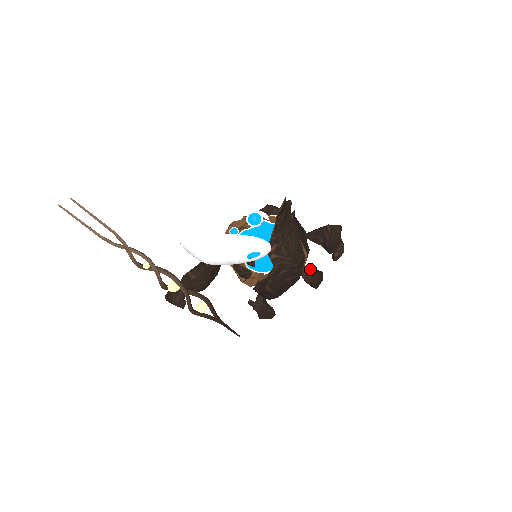
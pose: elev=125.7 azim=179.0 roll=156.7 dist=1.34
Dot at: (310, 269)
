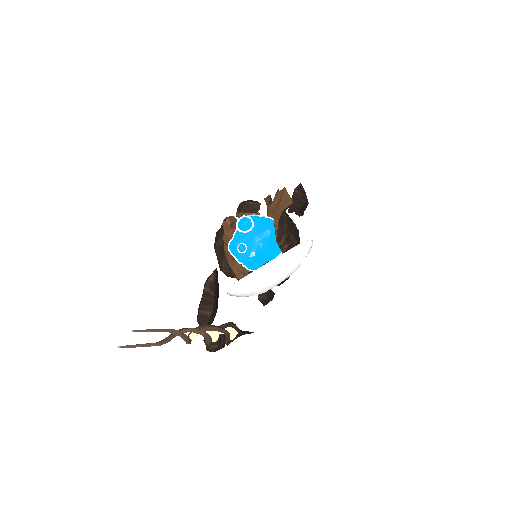
Dot at: occluded
